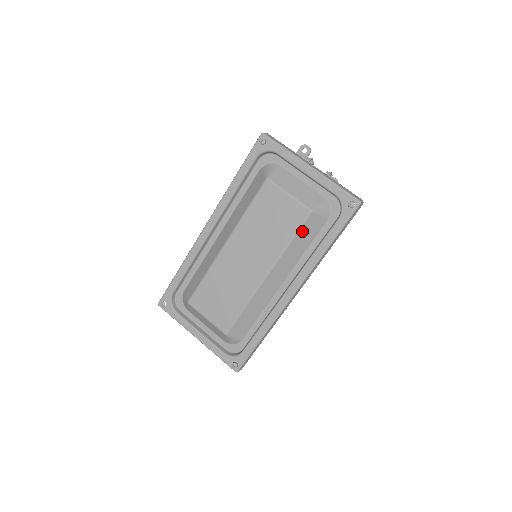
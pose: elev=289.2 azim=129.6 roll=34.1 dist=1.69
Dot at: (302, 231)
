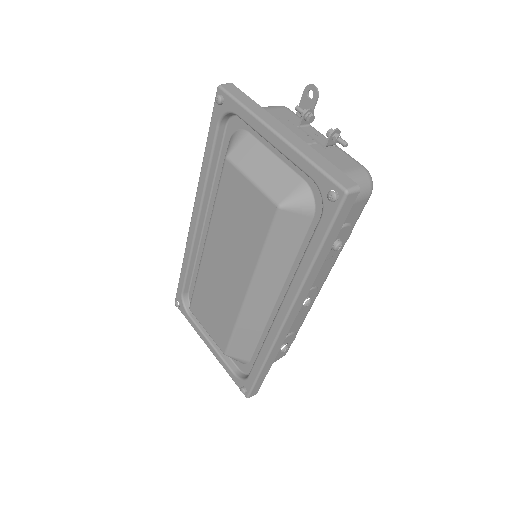
Dot at: (275, 235)
